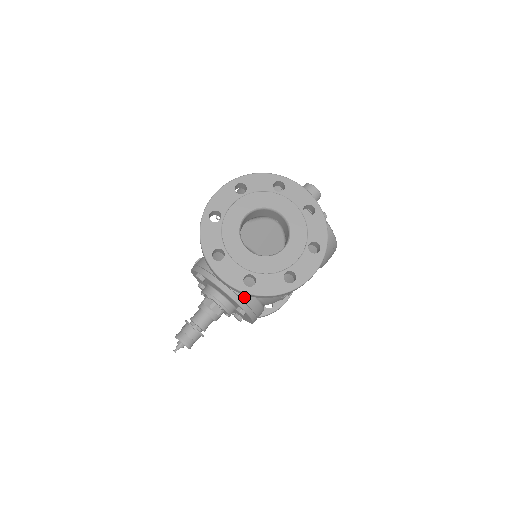
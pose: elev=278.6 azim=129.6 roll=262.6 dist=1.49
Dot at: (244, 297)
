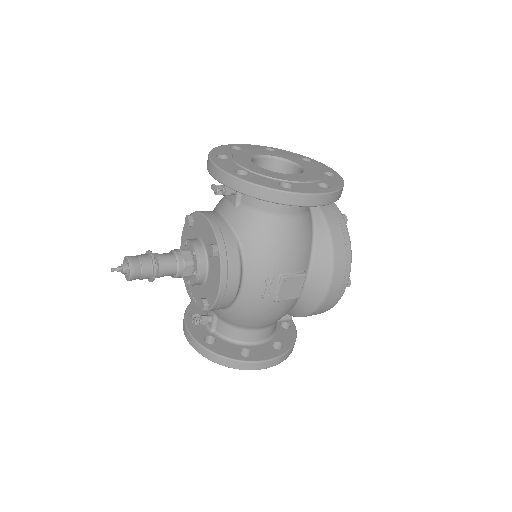
Dot at: (225, 233)
